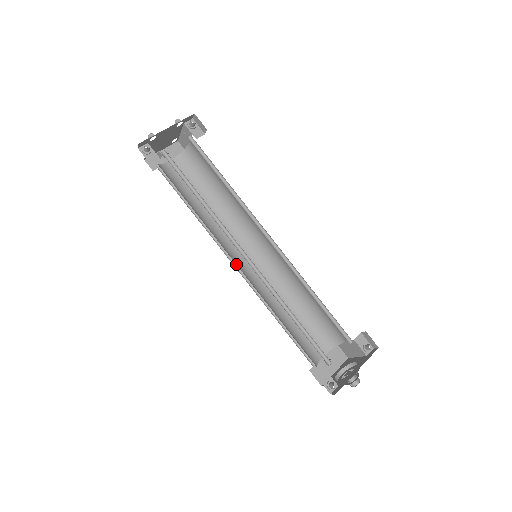
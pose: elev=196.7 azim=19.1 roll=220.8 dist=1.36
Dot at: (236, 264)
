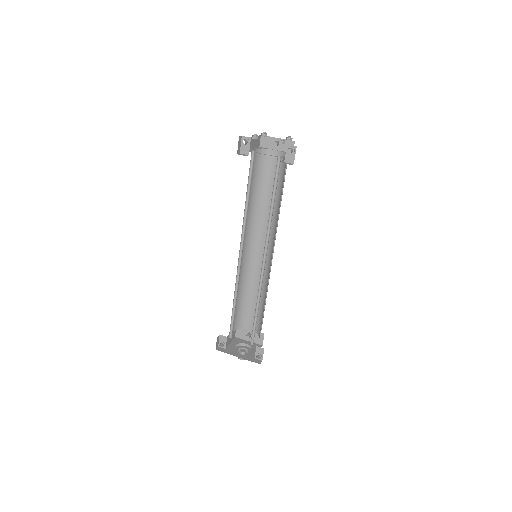
Dot at: (247, 246)
